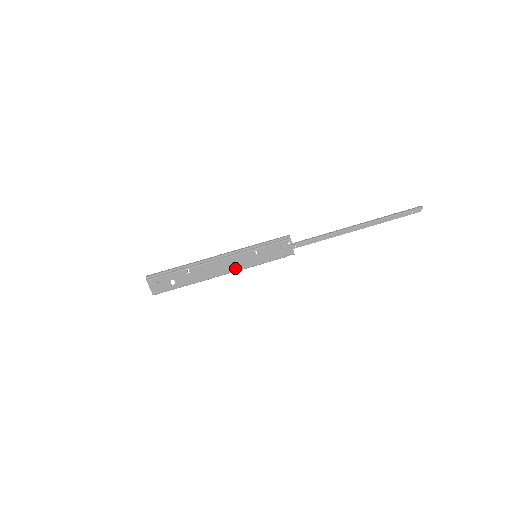
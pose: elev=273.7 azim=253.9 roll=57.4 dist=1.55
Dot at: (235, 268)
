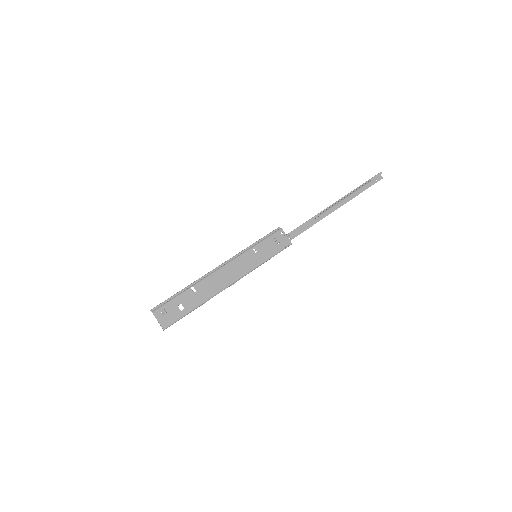
Dot at: (240, 273)
